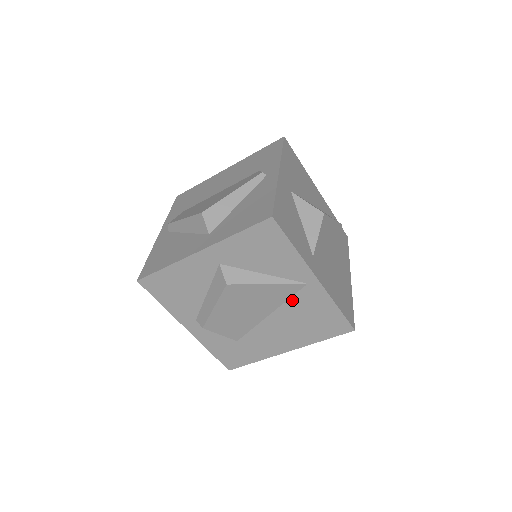
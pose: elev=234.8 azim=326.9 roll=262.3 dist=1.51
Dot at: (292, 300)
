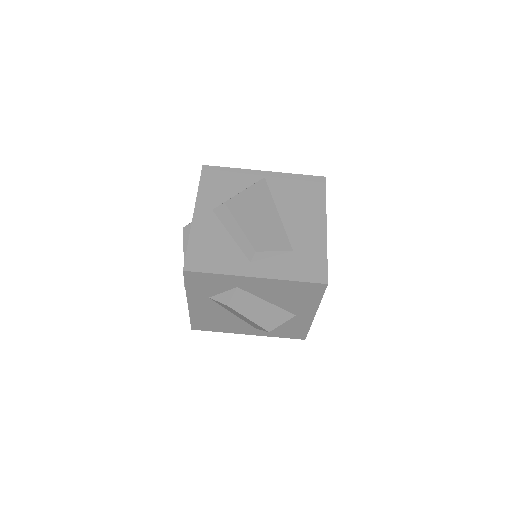
Dot at: (273, 193)
